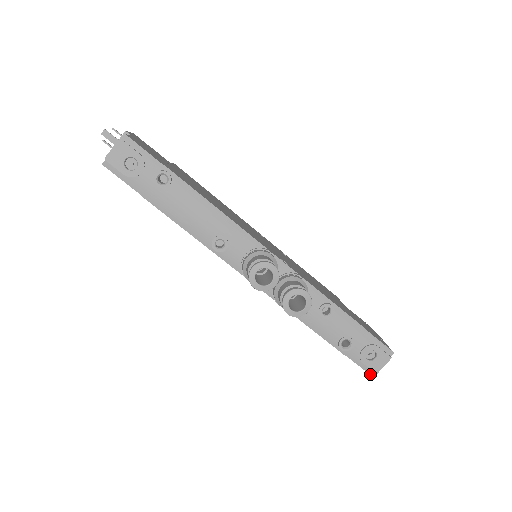
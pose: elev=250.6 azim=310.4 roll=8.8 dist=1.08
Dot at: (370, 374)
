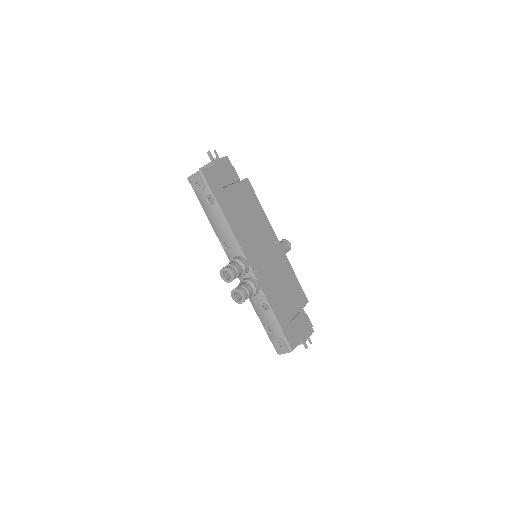
Dot at: (277, 352)
